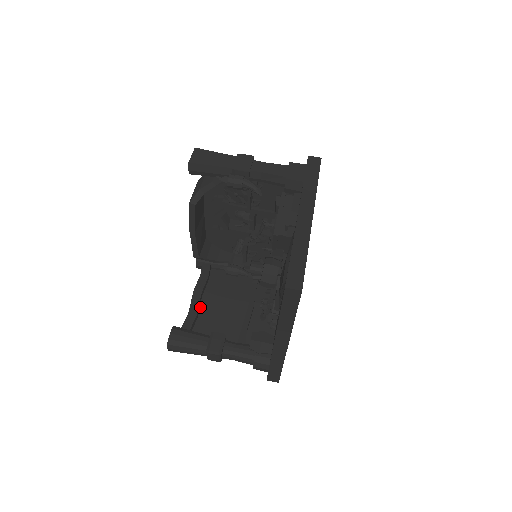
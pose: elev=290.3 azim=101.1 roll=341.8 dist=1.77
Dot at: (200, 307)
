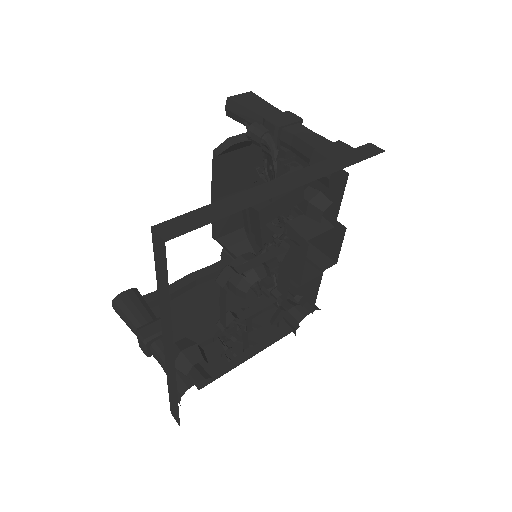
Dot at: (184, 293)
